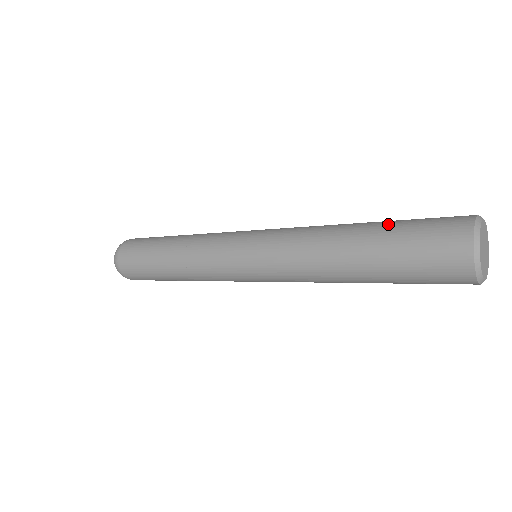
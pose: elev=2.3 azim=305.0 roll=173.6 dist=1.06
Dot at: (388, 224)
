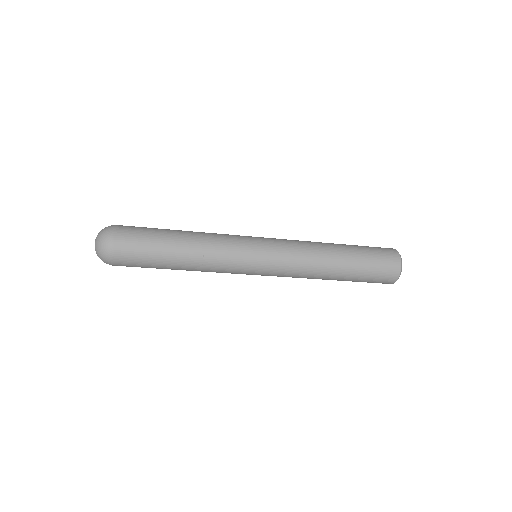
Dot at: (356, 247)
